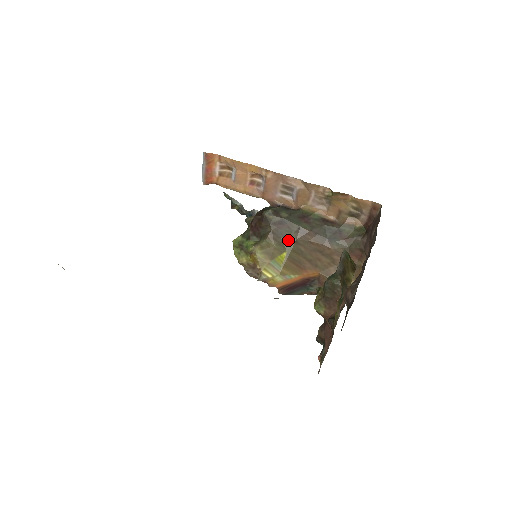
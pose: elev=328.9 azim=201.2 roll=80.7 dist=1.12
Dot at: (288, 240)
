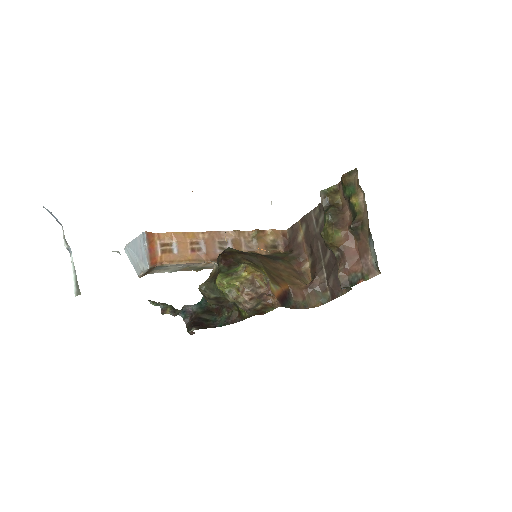
Dot at: (256, 262)
